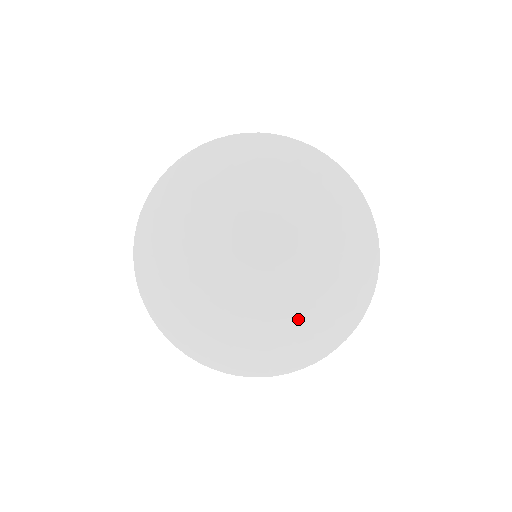
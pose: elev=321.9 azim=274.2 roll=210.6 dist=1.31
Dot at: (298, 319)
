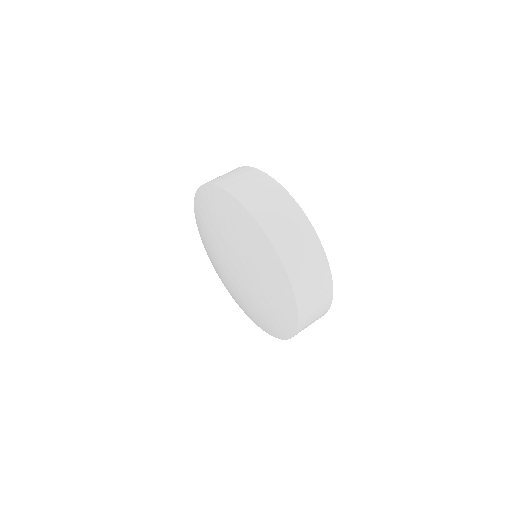
Dot at: (241, 303)
